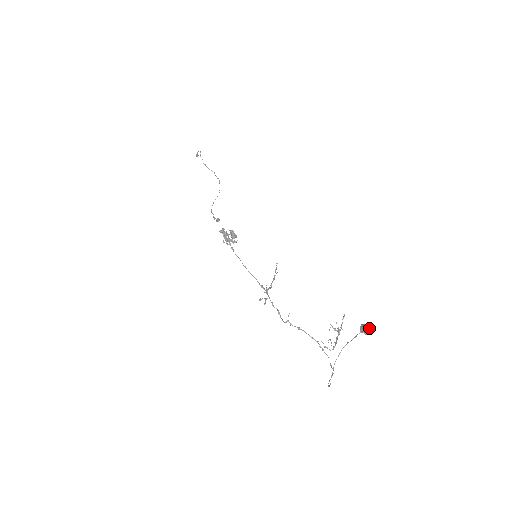
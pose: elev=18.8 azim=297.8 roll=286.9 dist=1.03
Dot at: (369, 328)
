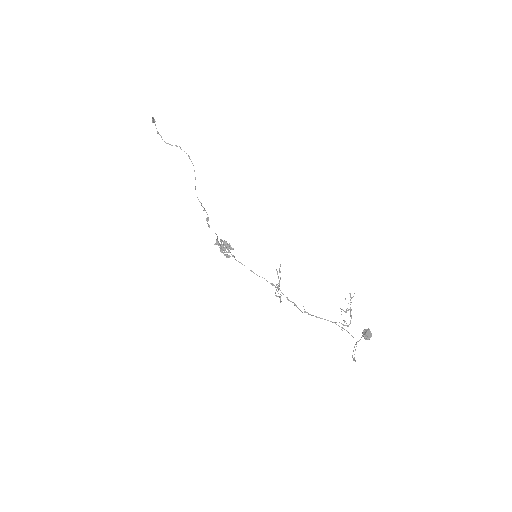
Dot at: (370, 334)
